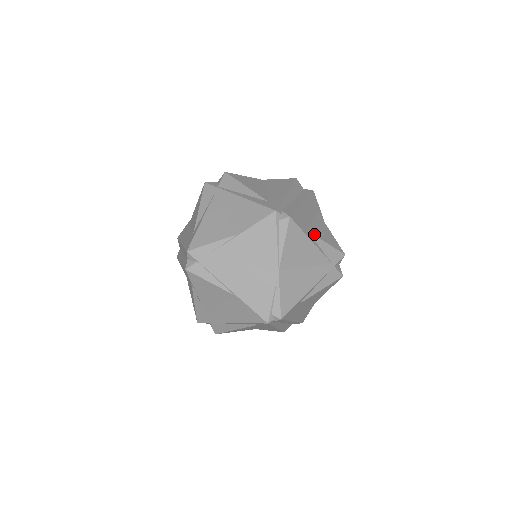
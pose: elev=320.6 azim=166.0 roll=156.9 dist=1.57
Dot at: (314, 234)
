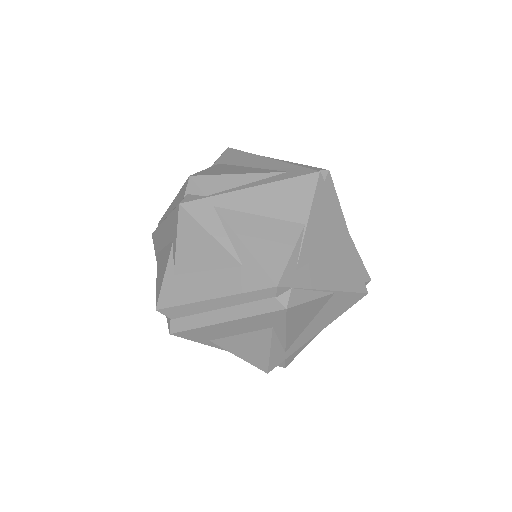
Dot at: occluded
